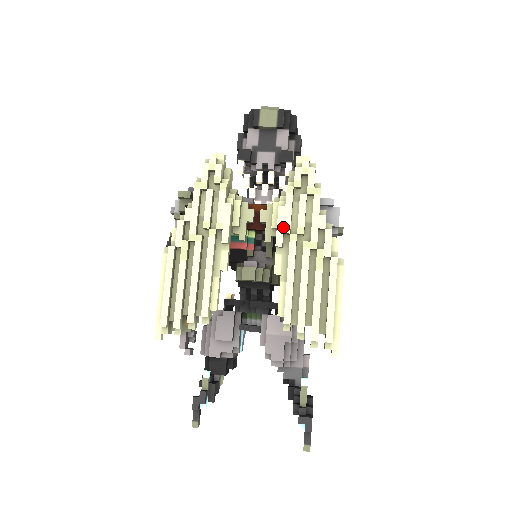
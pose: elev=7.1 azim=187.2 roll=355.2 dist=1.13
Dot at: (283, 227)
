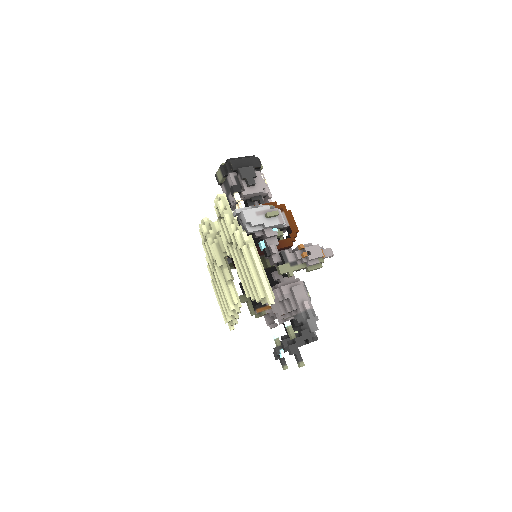
Dot at: (225, 244)
